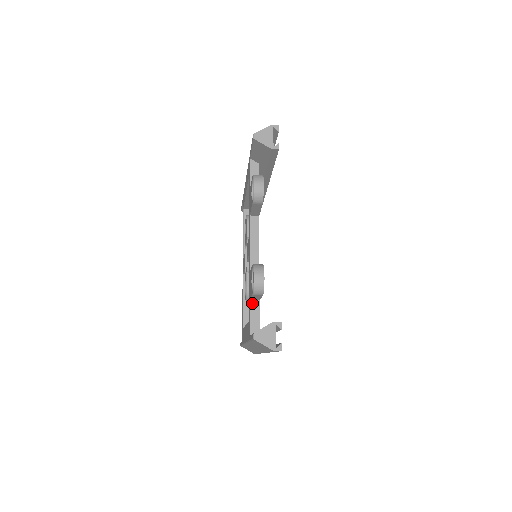
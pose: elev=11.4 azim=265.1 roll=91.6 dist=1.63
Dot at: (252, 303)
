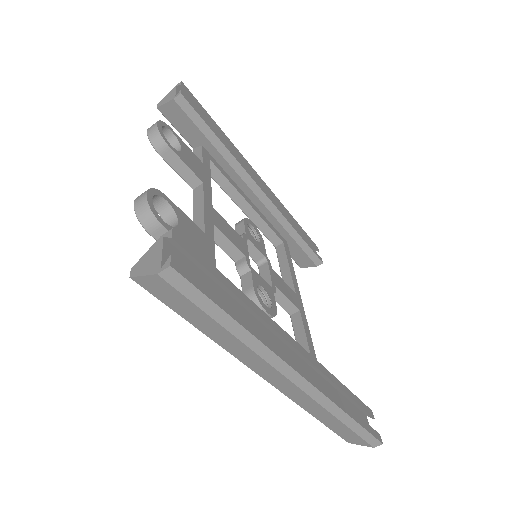
Dot at: occluded
